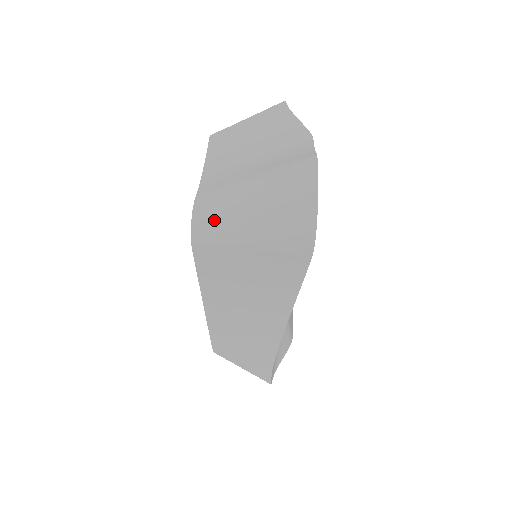
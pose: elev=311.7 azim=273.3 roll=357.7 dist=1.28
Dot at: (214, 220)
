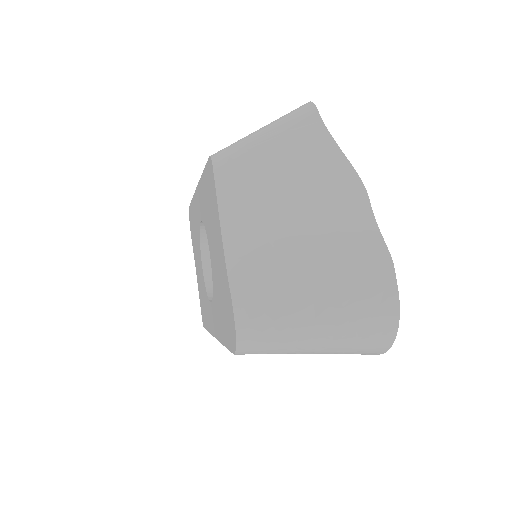
Dot at: (267, 339)
